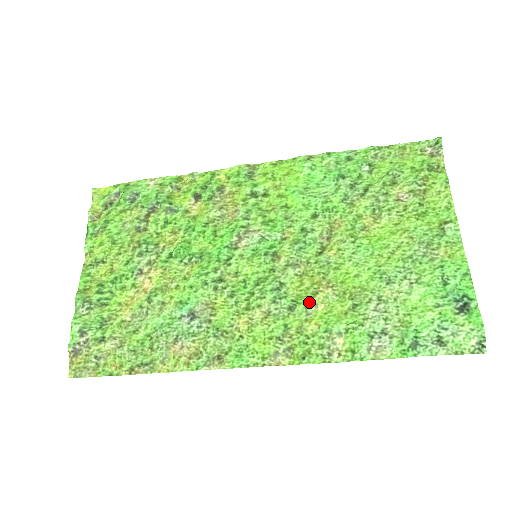
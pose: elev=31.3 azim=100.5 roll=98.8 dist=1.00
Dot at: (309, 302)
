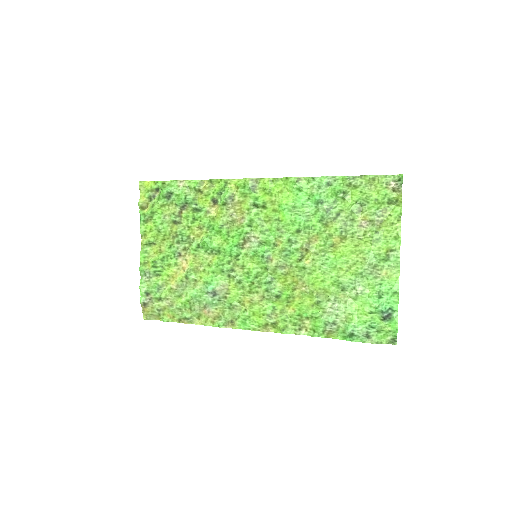
Dot at: (289, 294)
